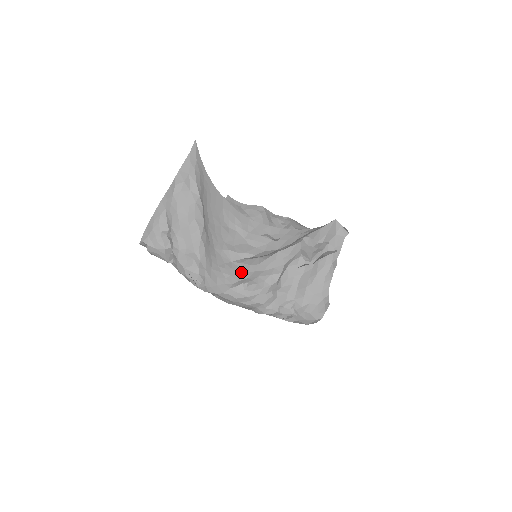
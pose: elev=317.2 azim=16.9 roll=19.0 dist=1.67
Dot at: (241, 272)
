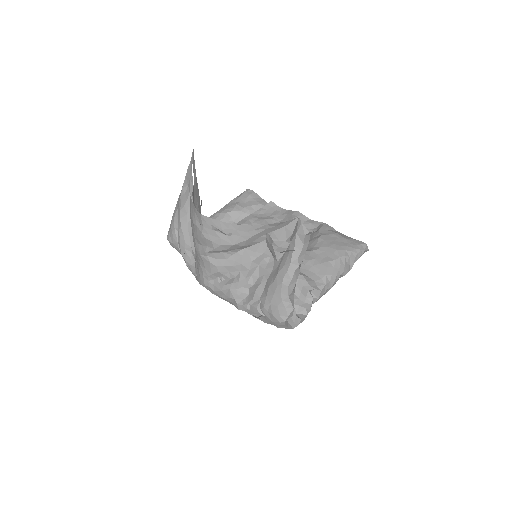
Dot at: (211, 265)
